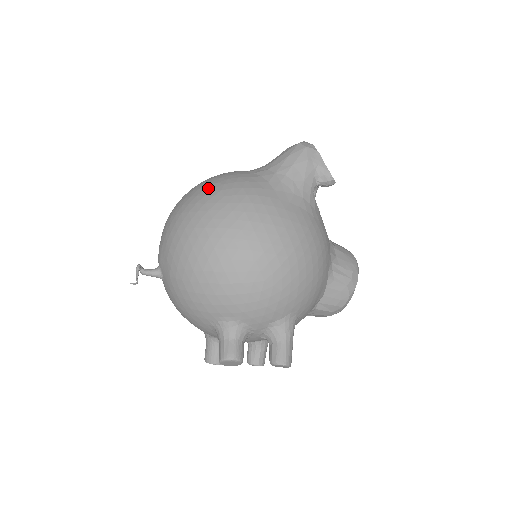
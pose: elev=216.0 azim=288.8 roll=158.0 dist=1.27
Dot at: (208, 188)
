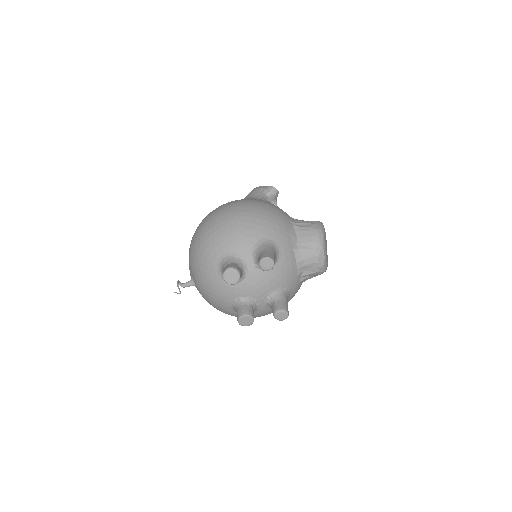
Dot at: occluded
